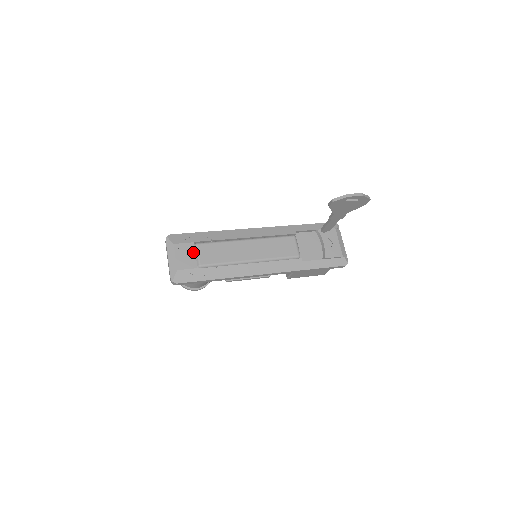
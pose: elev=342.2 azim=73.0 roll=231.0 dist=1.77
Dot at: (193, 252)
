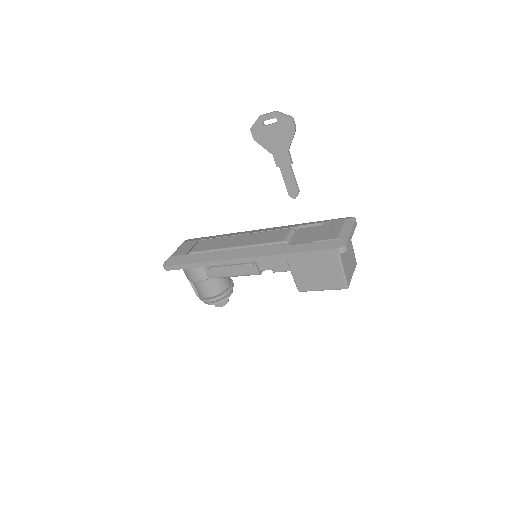
Dot at: (193, 245)
